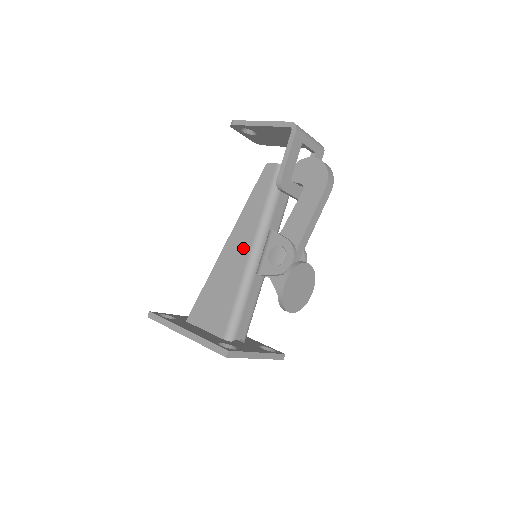
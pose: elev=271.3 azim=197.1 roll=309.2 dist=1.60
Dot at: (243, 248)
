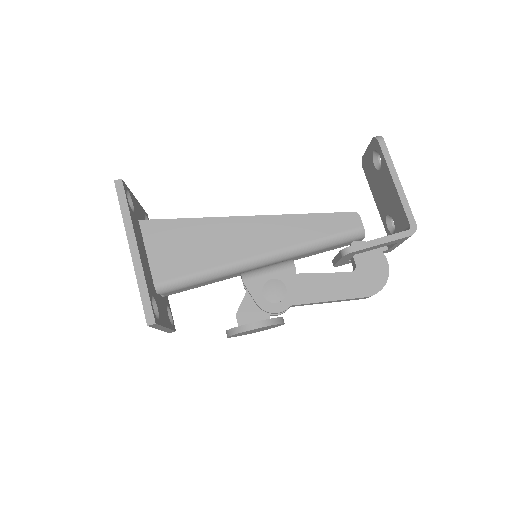
Dot at: (258, 243)
